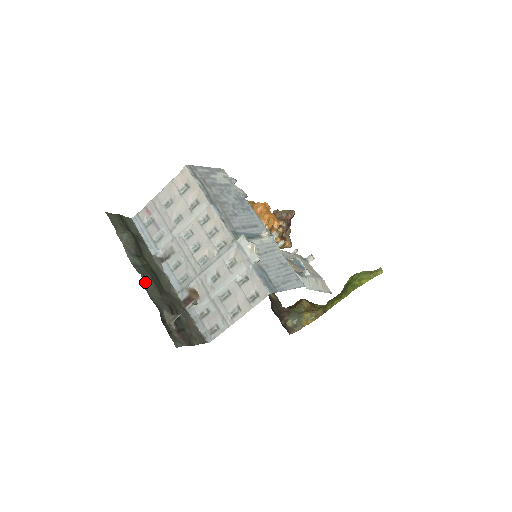
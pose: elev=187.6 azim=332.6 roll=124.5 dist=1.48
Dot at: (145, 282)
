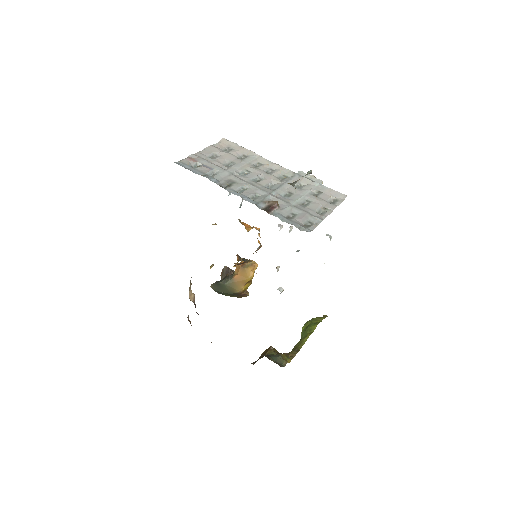
Dot at: occluded
